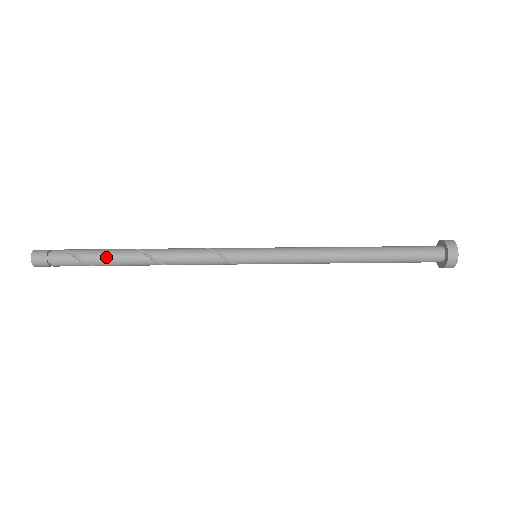
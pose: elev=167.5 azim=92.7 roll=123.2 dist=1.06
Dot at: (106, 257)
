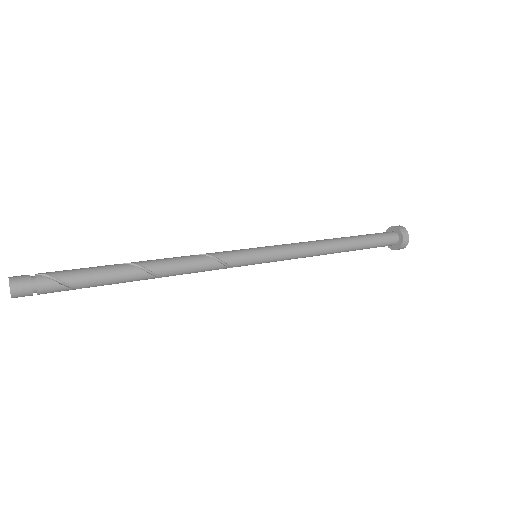
Dot at: (108, 283)
